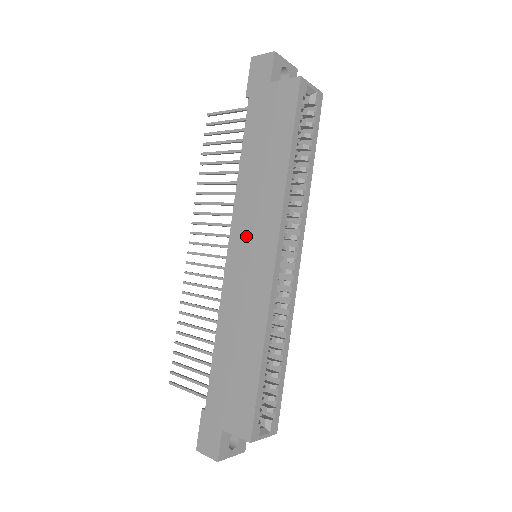
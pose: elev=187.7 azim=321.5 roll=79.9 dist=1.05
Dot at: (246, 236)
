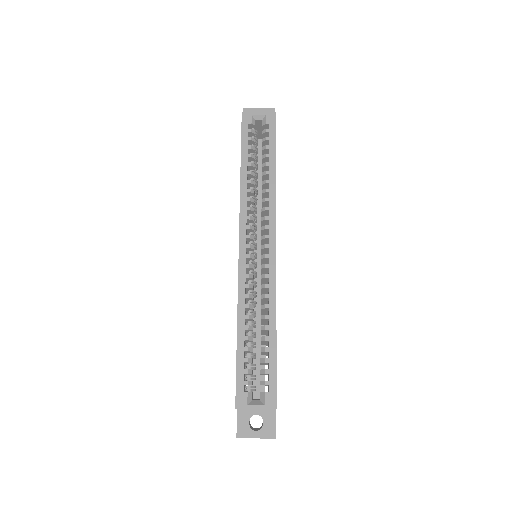
Dot at: occluded
